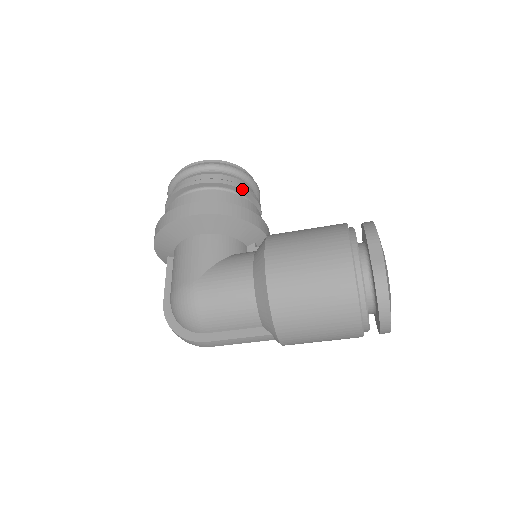
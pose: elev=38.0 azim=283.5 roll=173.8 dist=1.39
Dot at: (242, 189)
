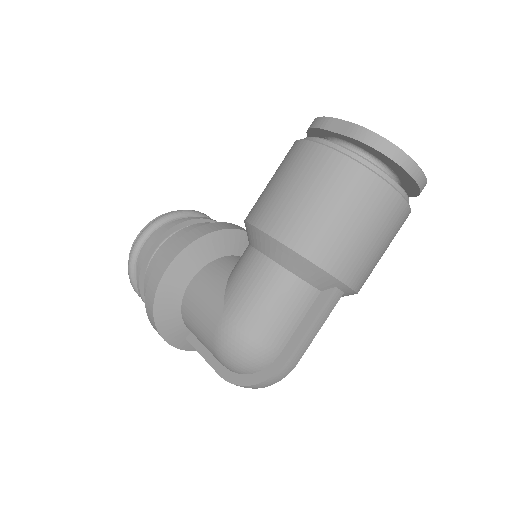
Dot at: (190, 220)
